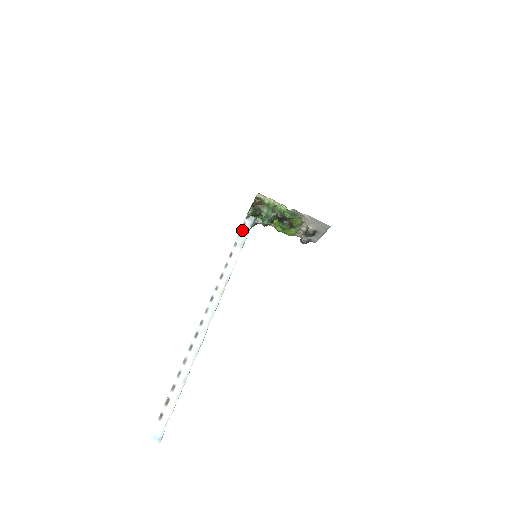
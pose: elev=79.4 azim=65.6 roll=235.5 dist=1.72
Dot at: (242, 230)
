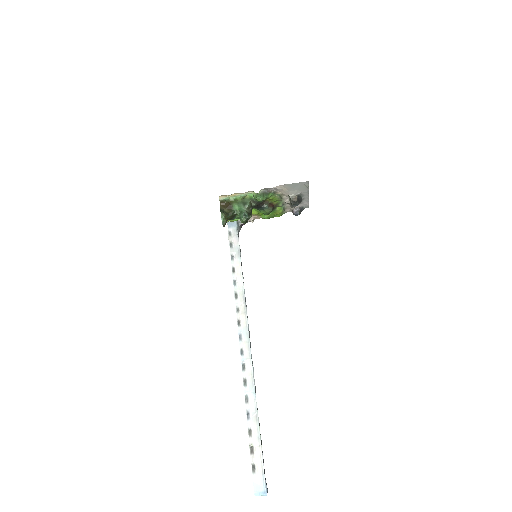
Dot at: (231, 240)
